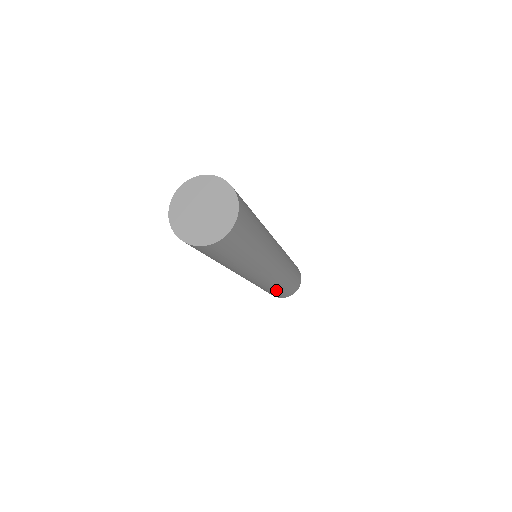
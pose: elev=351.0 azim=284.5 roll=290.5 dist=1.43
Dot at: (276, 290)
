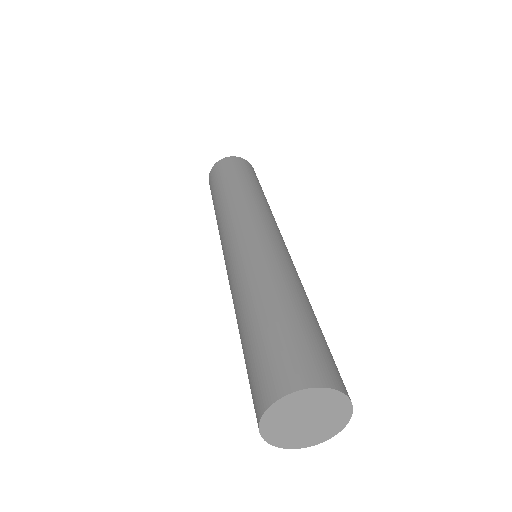
Dot at: occluded
